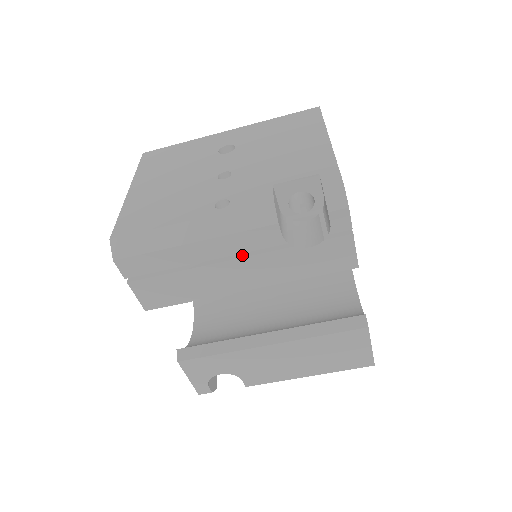
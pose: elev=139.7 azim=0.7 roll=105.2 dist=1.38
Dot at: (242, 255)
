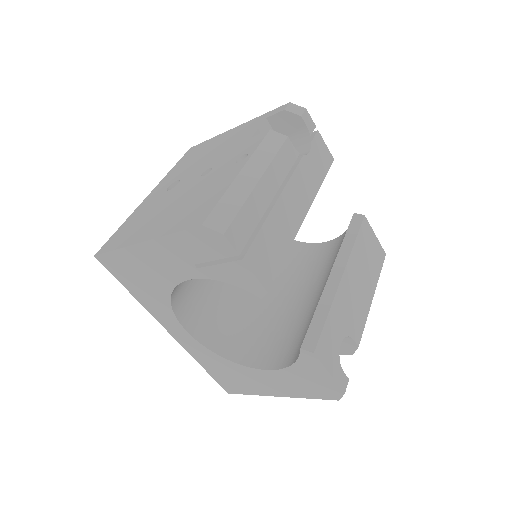
Dot at: (285, 182)
